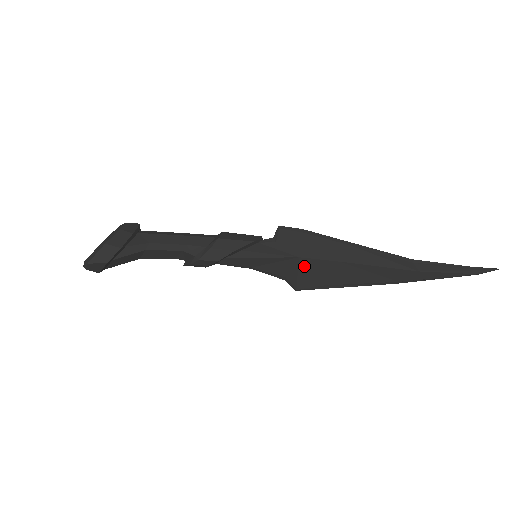
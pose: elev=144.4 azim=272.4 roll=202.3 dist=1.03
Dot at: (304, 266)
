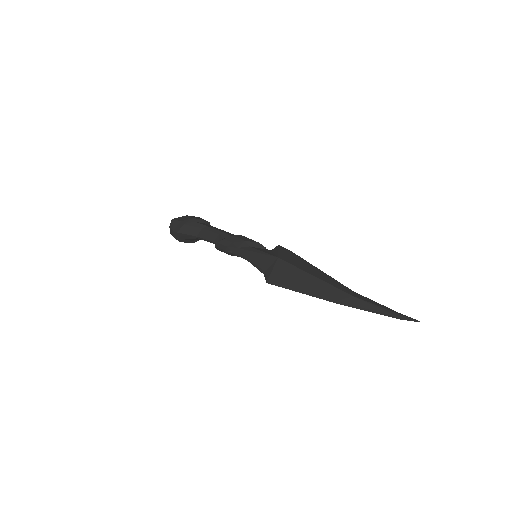
Dot at: (279, 265)
